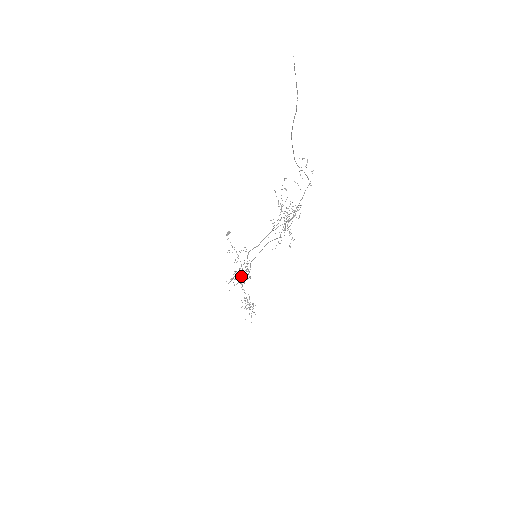
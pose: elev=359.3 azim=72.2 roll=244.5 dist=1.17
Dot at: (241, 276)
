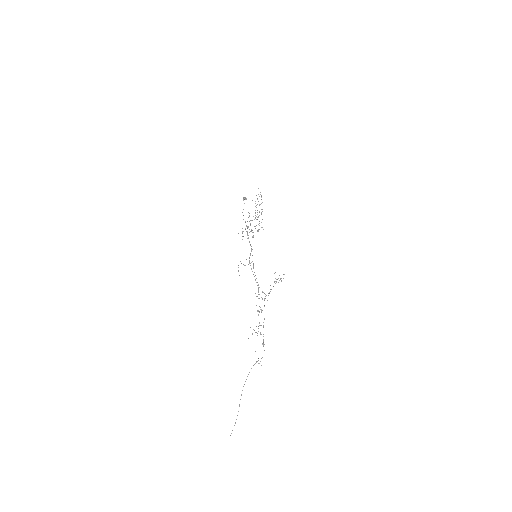
Dot at: occluded
